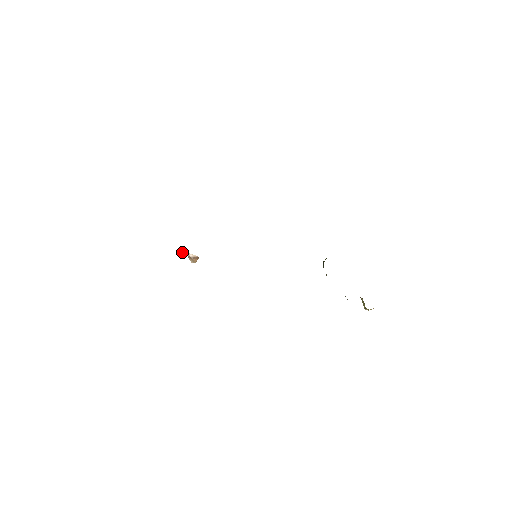
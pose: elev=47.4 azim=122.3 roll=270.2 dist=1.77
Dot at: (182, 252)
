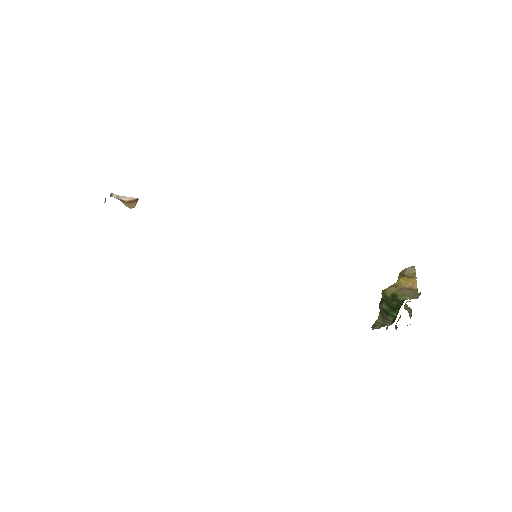
Dot at: occluded
